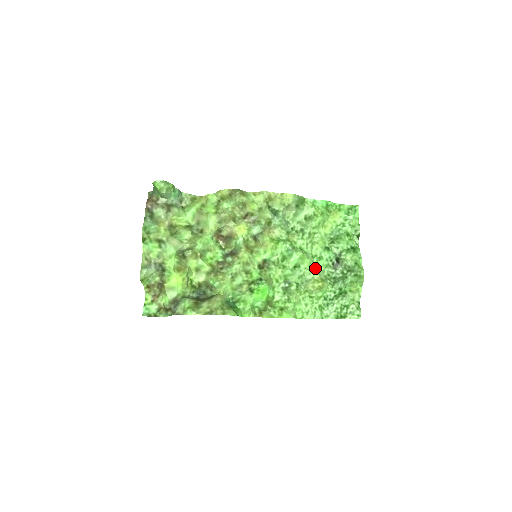
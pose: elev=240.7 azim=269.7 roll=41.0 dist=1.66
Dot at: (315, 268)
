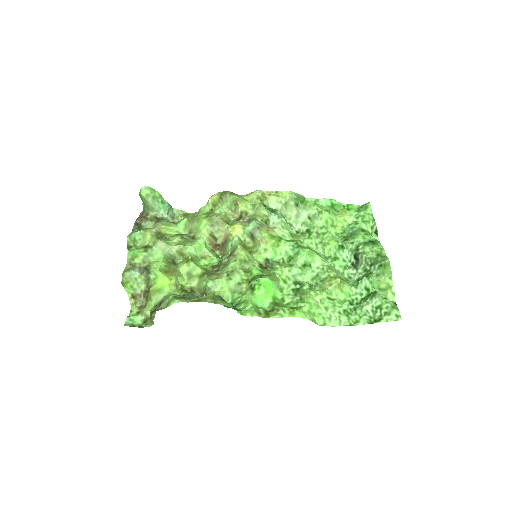
Dot at: (330, 267)
